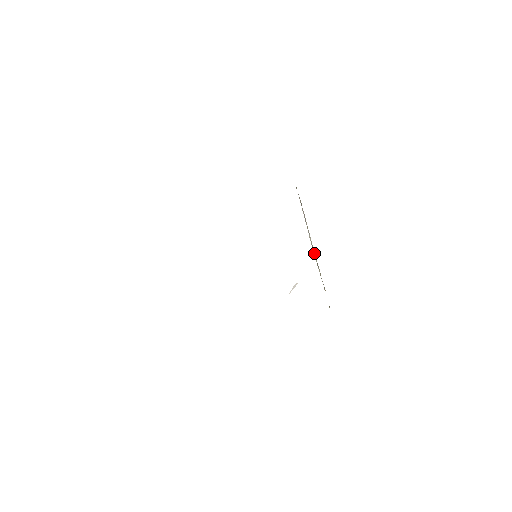
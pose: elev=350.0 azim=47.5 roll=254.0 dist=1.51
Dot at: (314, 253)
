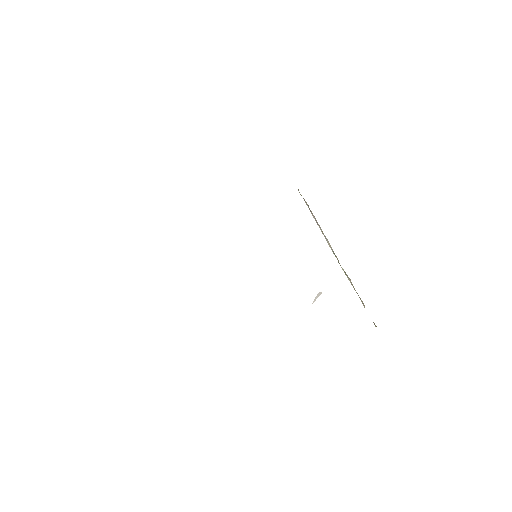
Dot at: (338, 260)
